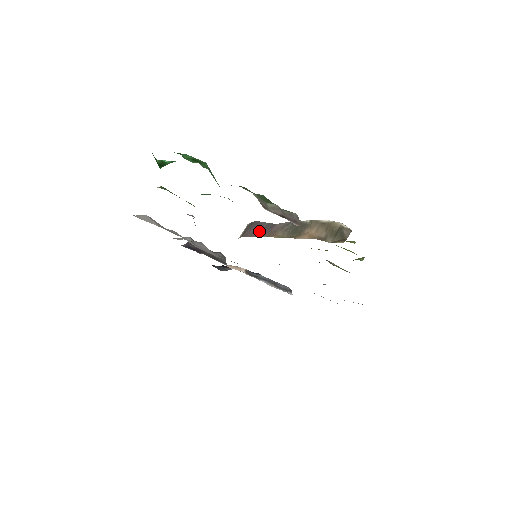
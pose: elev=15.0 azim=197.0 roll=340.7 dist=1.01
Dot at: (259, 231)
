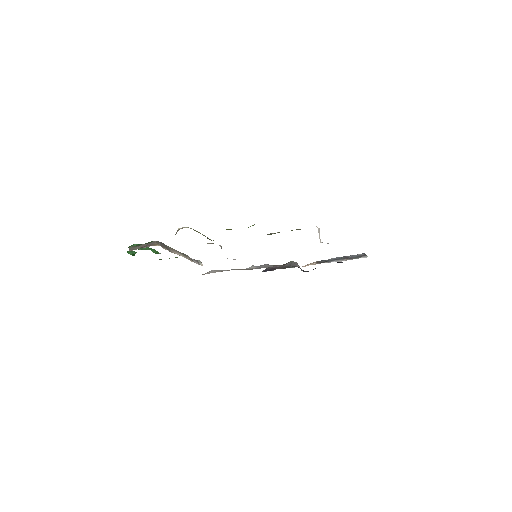
Dot at: occluded
